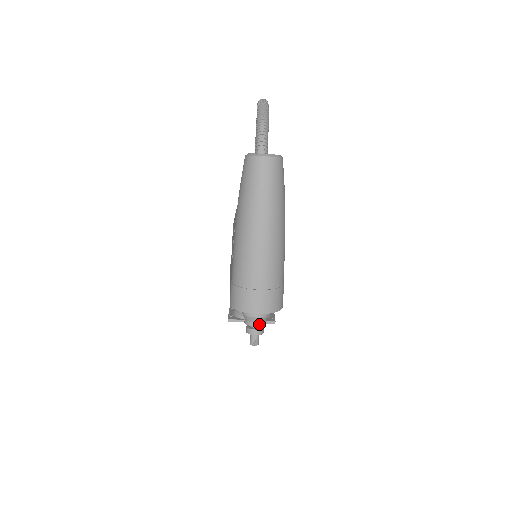
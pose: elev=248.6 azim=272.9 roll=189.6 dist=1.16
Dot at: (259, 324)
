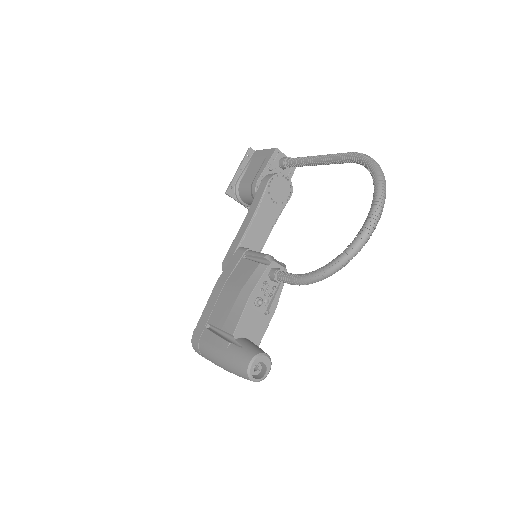
Dot at: occluded
